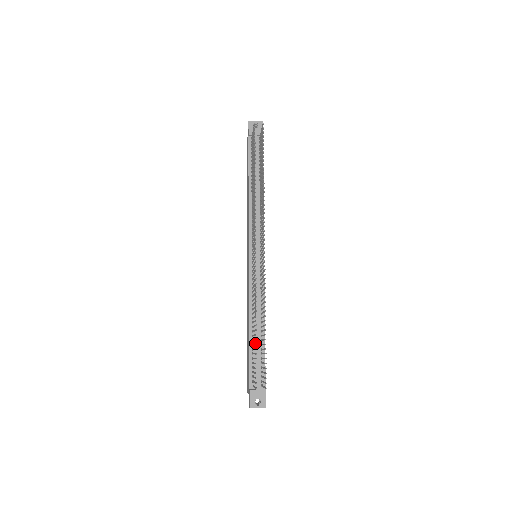
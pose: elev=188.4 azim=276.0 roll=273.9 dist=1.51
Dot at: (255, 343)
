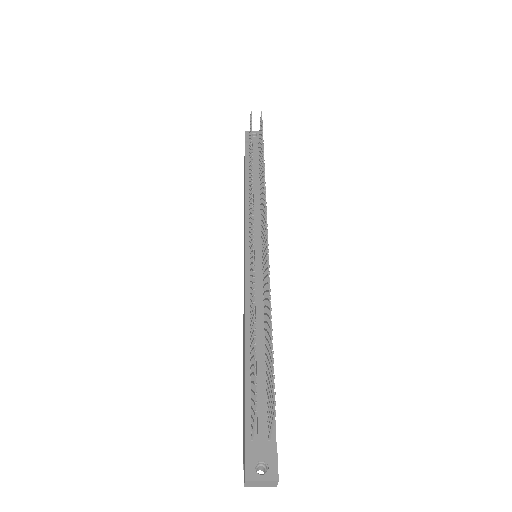
Dot at: occluded
